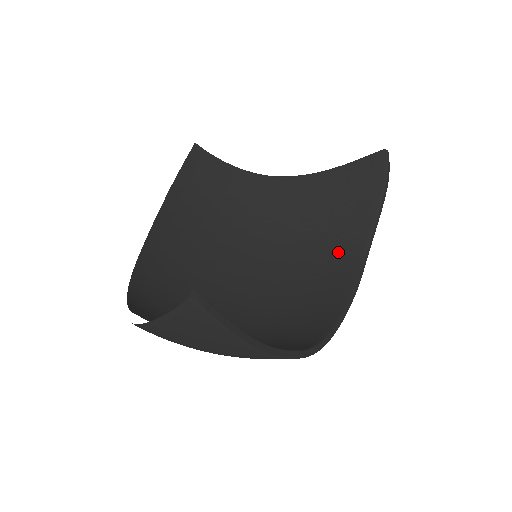
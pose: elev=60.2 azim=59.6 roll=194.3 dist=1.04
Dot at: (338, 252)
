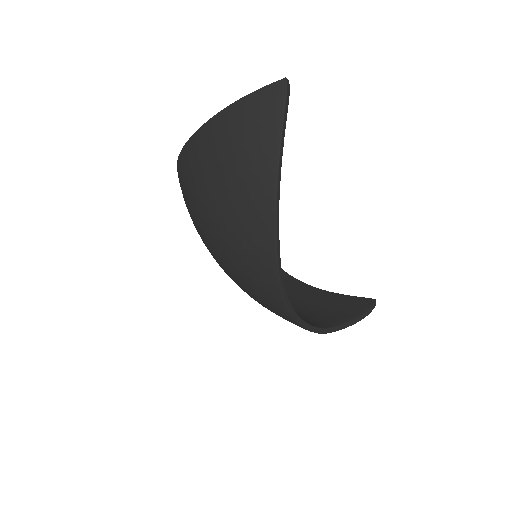
Dot at: (307, 317)
